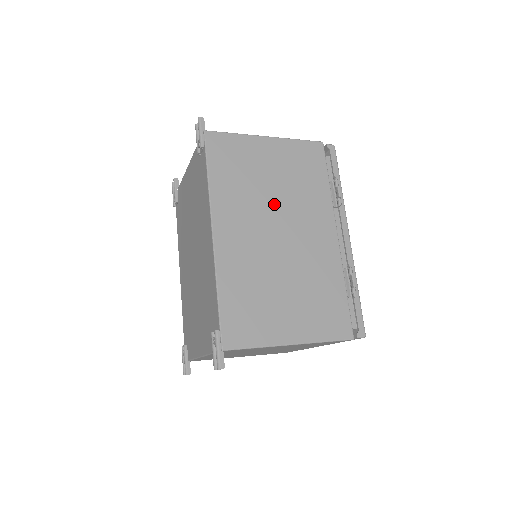
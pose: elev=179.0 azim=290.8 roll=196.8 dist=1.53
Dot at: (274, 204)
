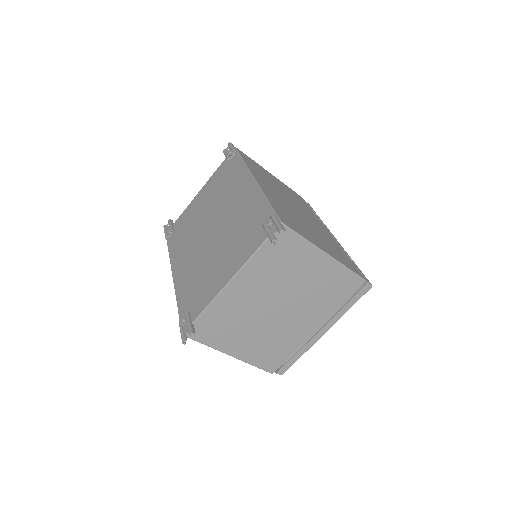
Dot at: (286, 196)
